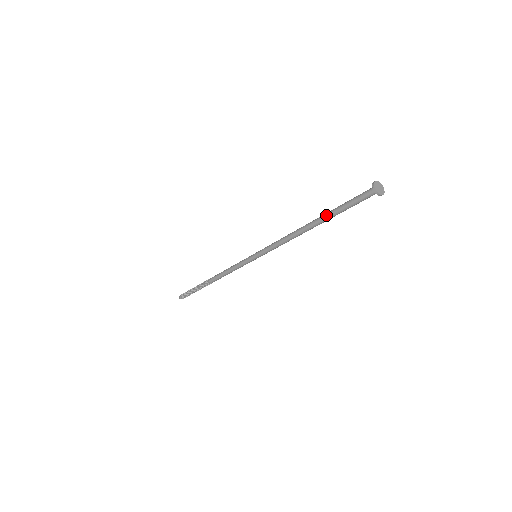
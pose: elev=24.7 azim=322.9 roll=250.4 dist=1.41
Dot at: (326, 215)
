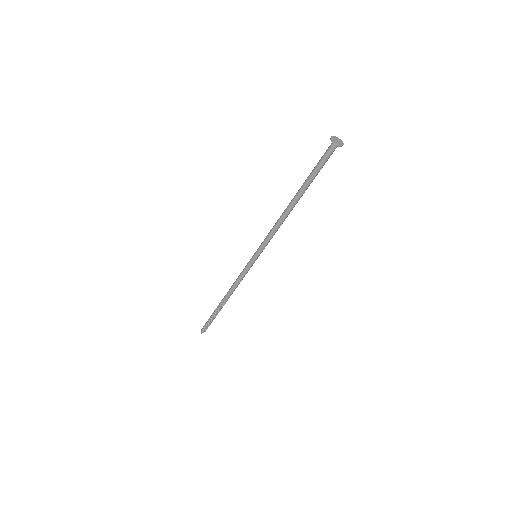
Dot at: (303, 184)
